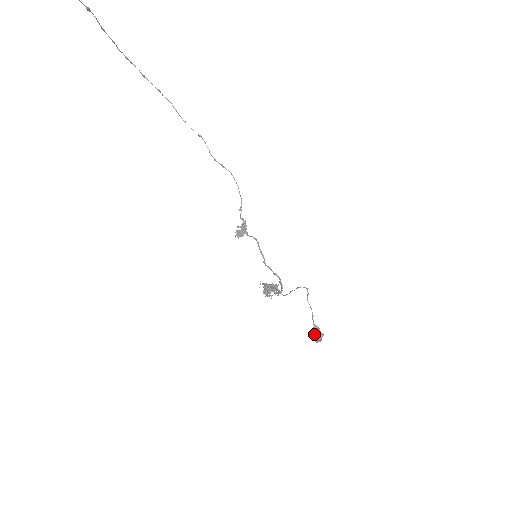
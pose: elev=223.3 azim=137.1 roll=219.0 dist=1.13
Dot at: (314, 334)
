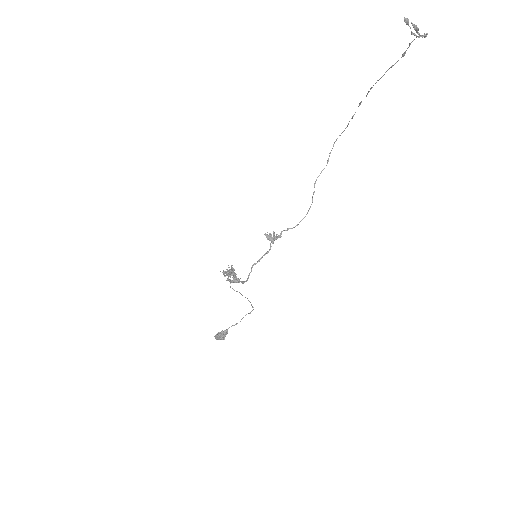
Dot at: (221, 333)
